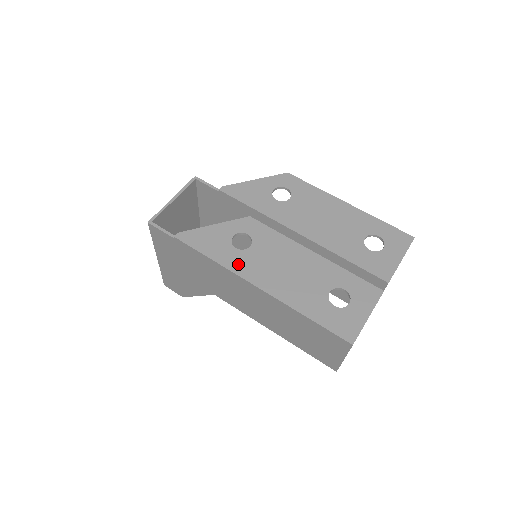
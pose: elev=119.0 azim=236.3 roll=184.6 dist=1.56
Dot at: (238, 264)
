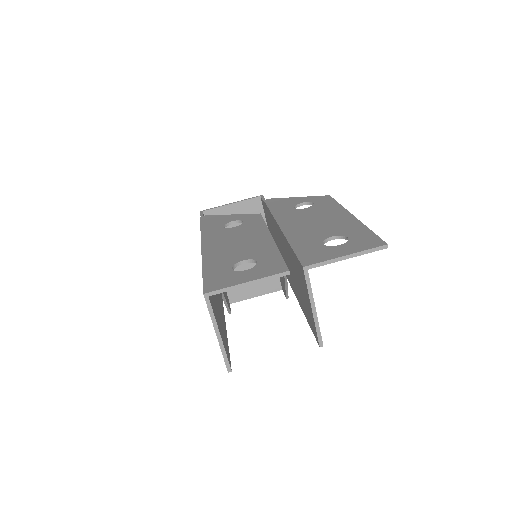
Dot at: (211, 234)
